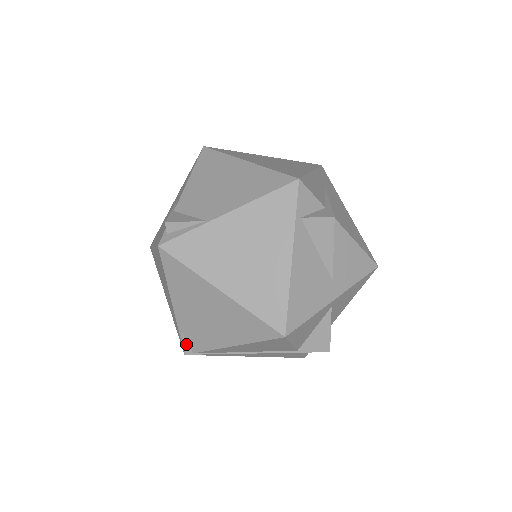
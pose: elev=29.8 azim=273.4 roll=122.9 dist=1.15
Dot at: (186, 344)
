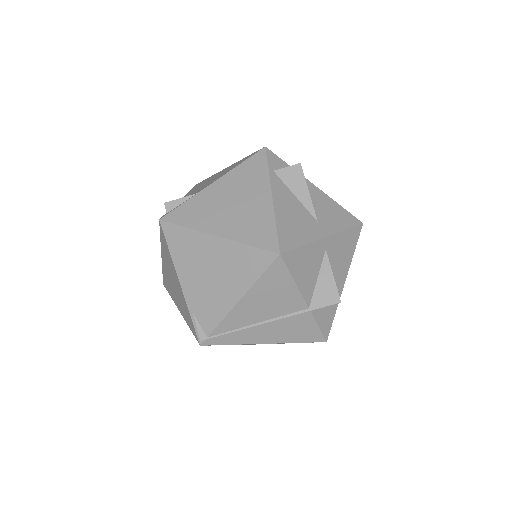
Dot at: (199, 327)
